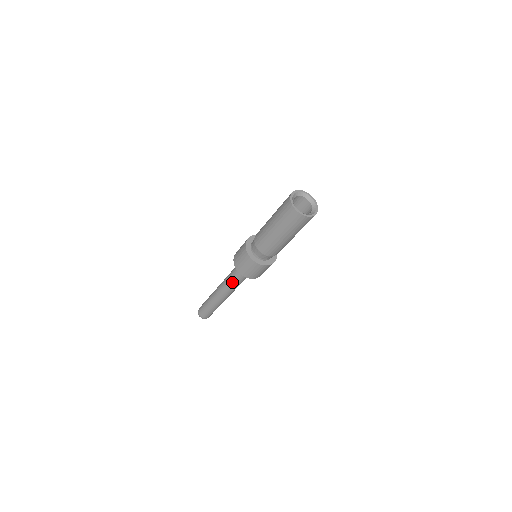
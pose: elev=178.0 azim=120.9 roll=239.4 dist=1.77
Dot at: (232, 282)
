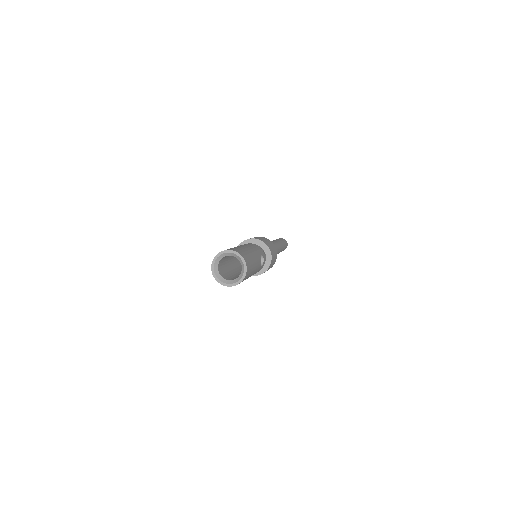
Dot at: occluded
